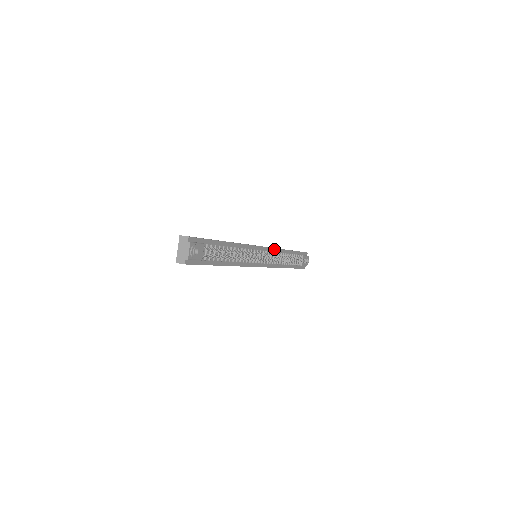
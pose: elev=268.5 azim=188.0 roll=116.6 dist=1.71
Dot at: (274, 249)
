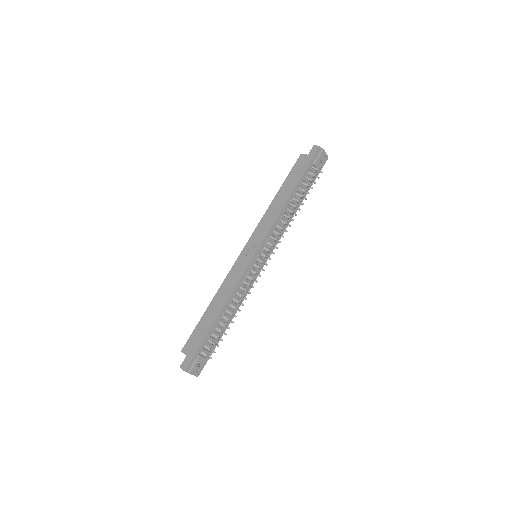
Dot at: (270, 231)
